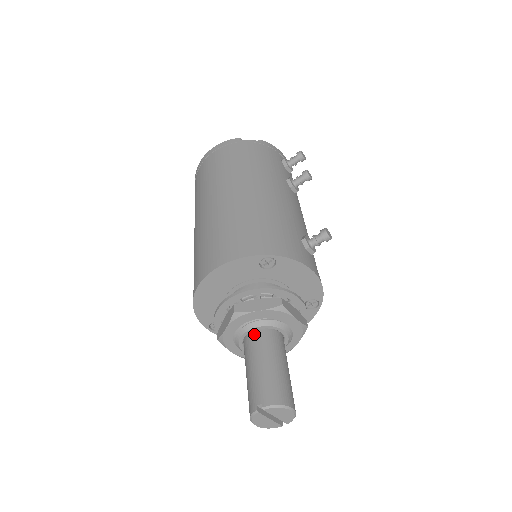
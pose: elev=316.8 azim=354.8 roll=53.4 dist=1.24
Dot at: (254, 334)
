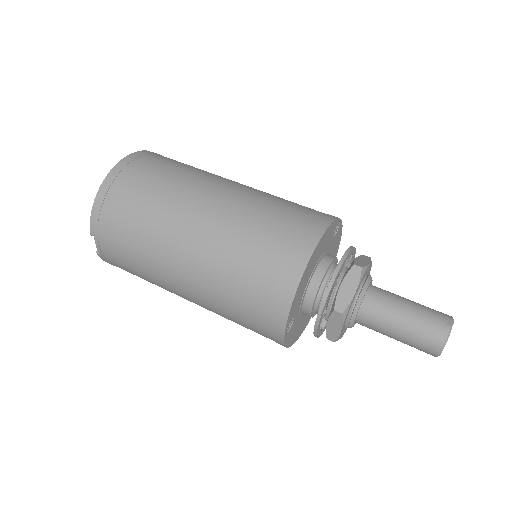
Dot at: (371, 289)
